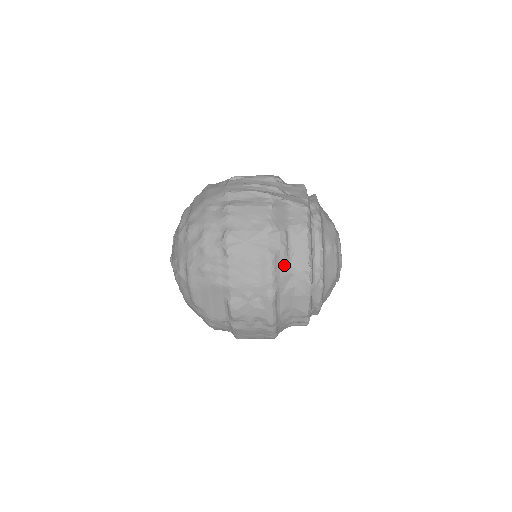
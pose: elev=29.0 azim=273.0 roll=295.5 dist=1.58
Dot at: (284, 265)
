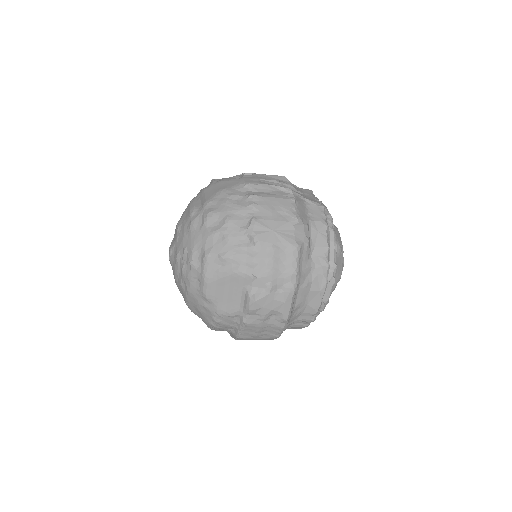
Dot at: (306, 258)
